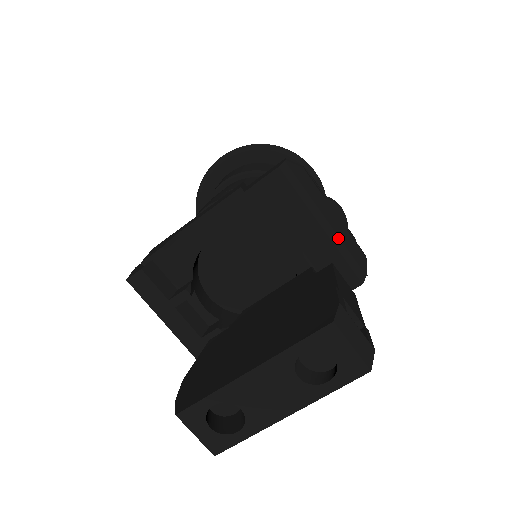
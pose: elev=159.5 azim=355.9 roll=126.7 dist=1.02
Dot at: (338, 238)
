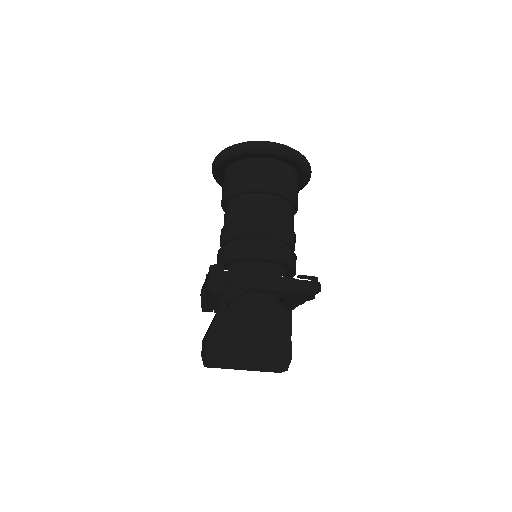
Dot at: occluded
